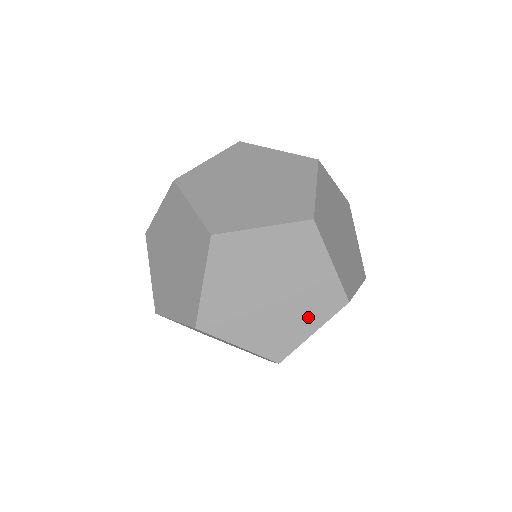
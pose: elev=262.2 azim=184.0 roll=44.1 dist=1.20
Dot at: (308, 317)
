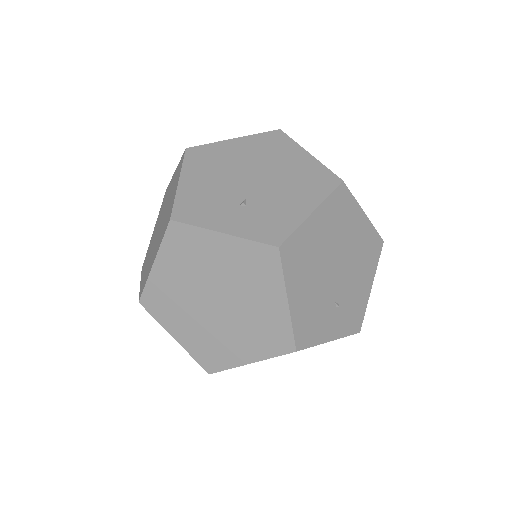
Dot at: occluded
